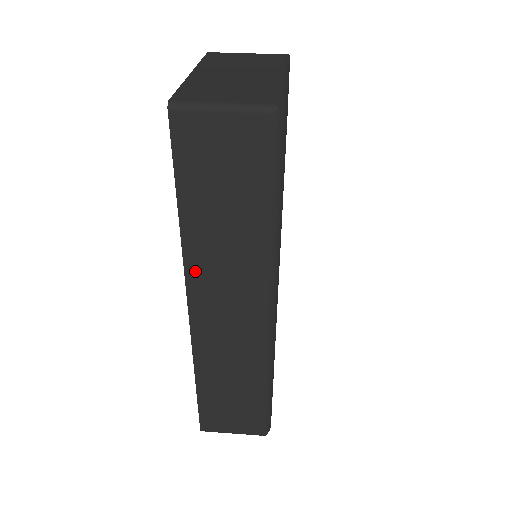
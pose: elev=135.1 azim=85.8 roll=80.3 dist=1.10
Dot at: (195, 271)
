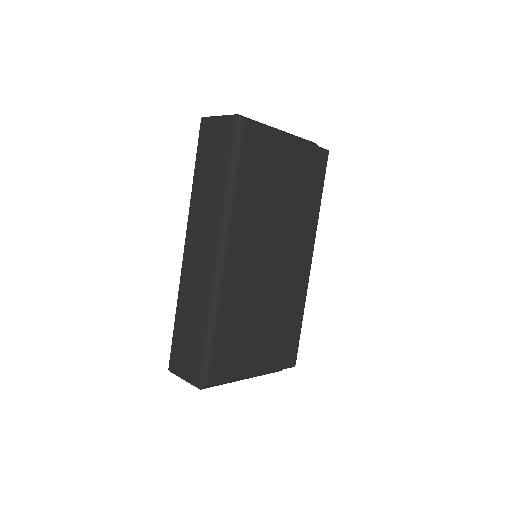
Dot at: (193, 215)
